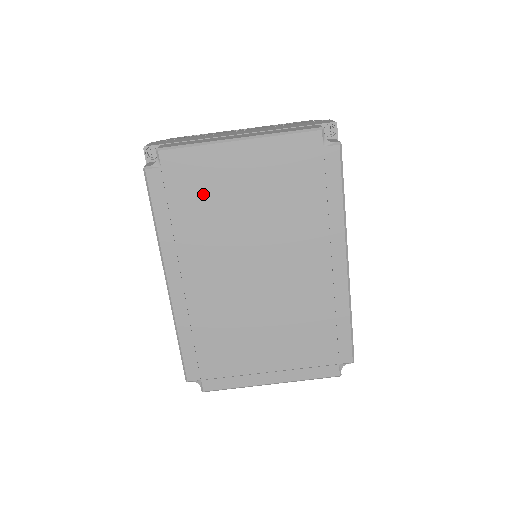
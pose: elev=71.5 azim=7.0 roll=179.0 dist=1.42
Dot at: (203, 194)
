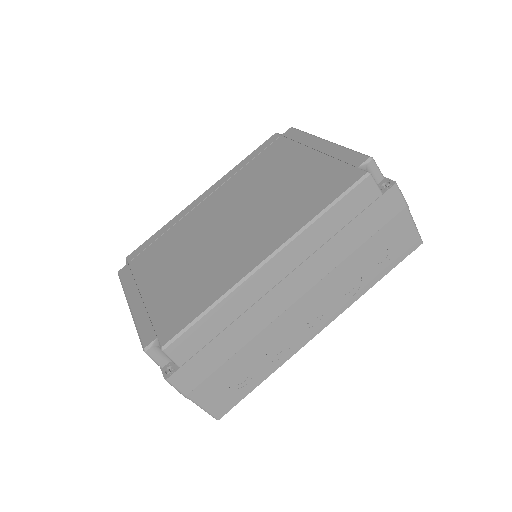
Dot at: (275, 159)
